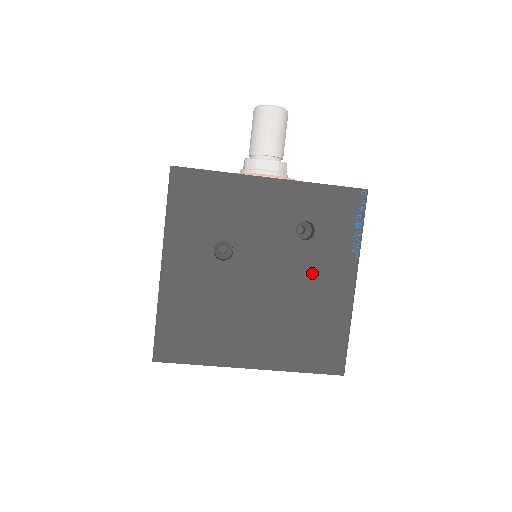
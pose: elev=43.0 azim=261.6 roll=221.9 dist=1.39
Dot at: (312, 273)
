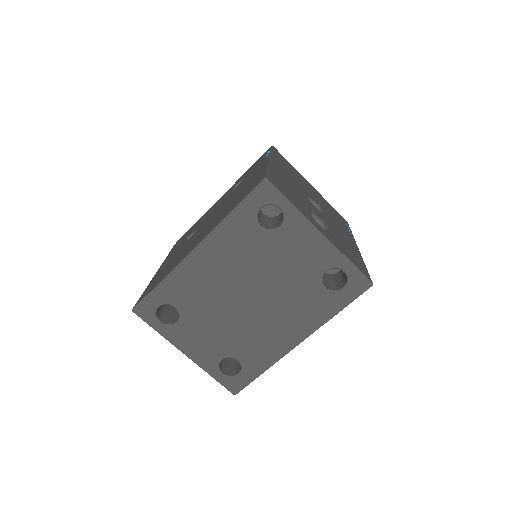
Dot at: occluded
